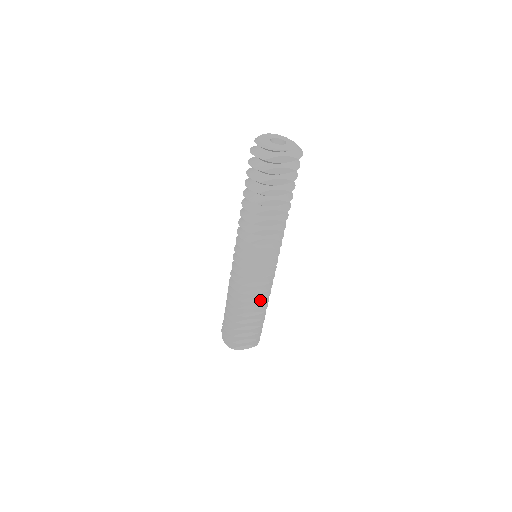
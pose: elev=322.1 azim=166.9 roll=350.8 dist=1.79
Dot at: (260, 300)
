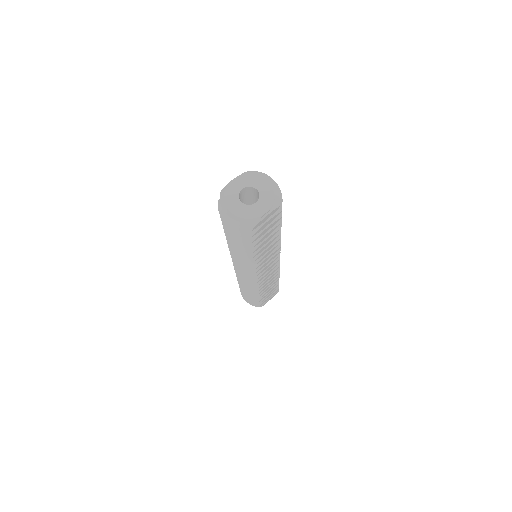
Dot at: occluded
